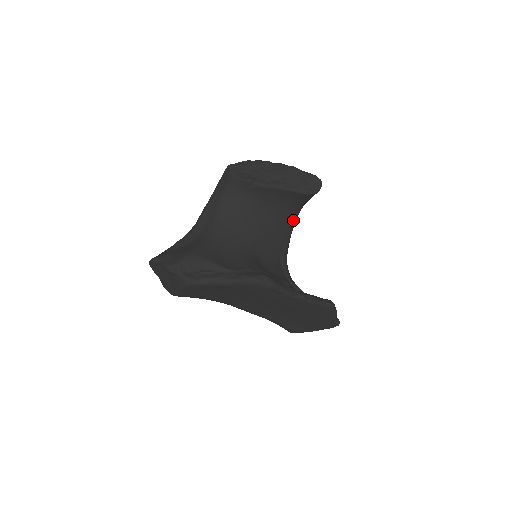
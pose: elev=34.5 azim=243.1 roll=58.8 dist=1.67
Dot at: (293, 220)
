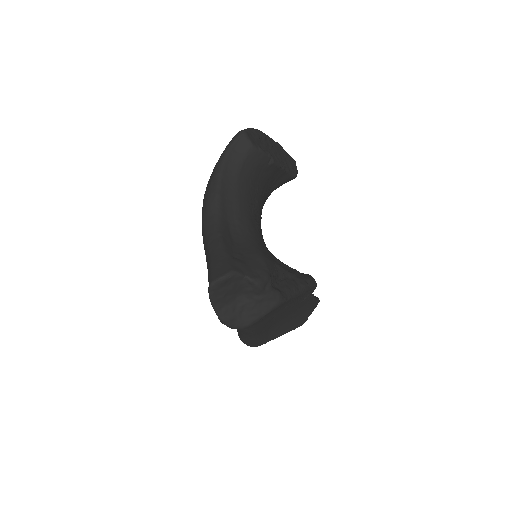
Dot at: occluded
